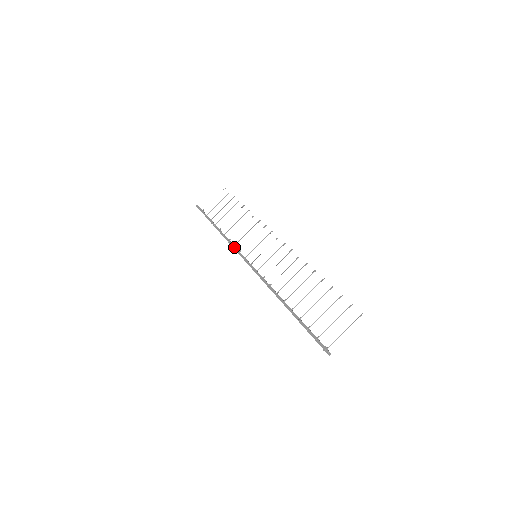
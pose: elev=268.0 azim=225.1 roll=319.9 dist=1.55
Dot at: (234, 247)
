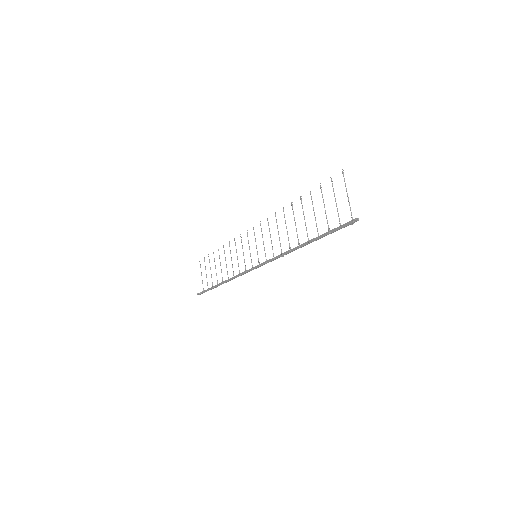
Dot at: (240, 274)
